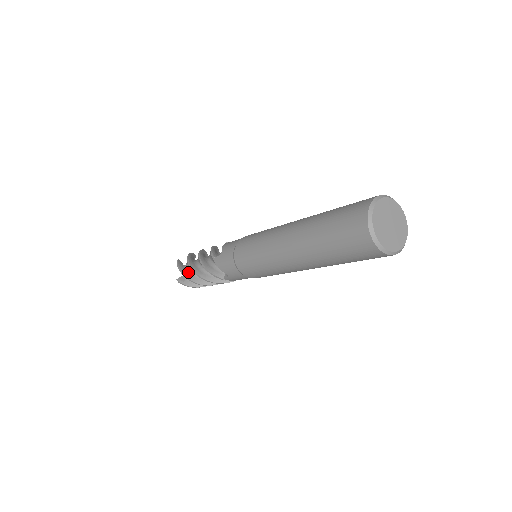
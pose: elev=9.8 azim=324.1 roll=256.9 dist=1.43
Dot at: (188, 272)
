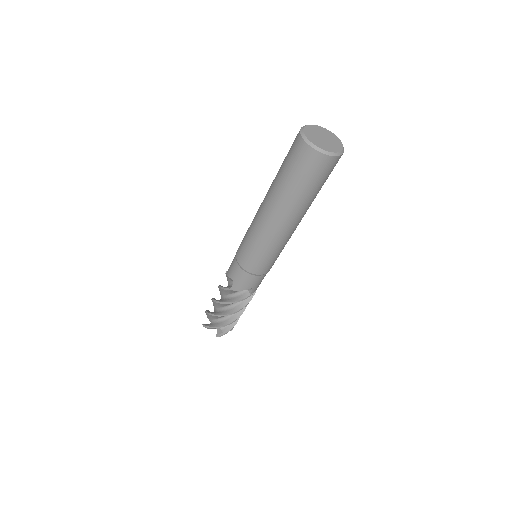
Dot at: (219, 322)
